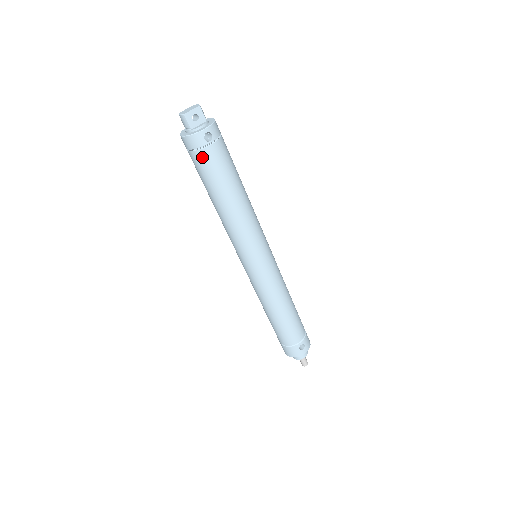
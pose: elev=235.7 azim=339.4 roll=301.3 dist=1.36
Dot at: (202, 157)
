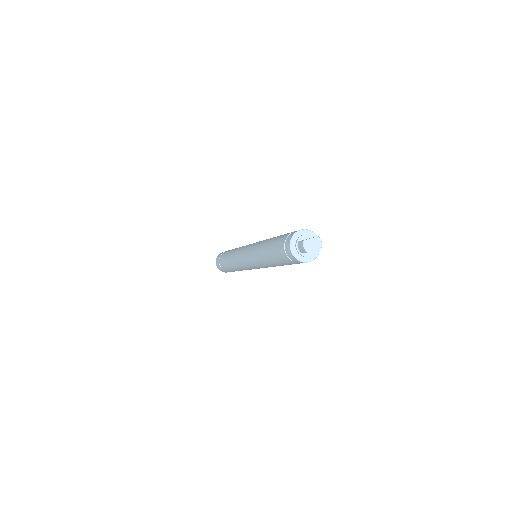
Dot at: (290, 262)
